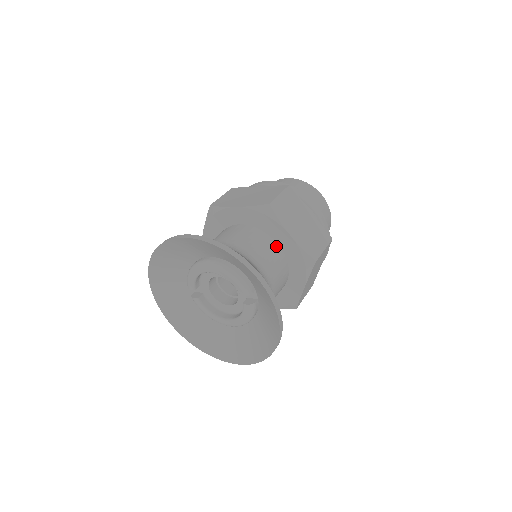
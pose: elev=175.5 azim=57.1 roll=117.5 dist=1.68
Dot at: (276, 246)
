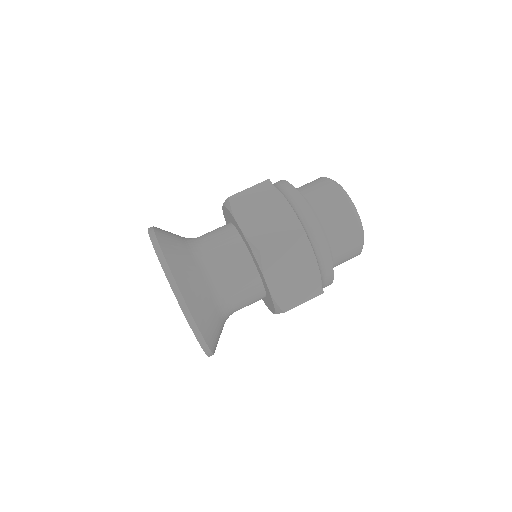
Dot at: (238, 239)
